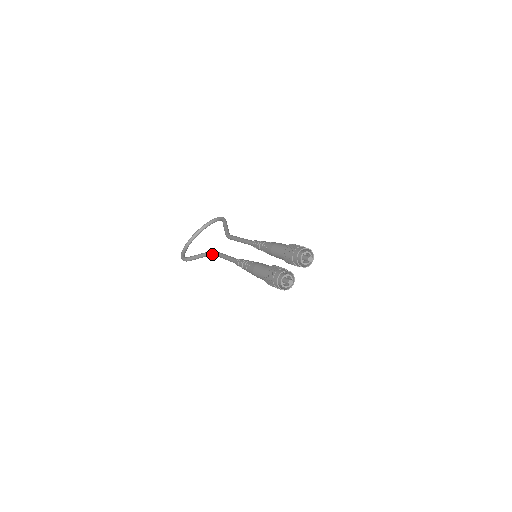
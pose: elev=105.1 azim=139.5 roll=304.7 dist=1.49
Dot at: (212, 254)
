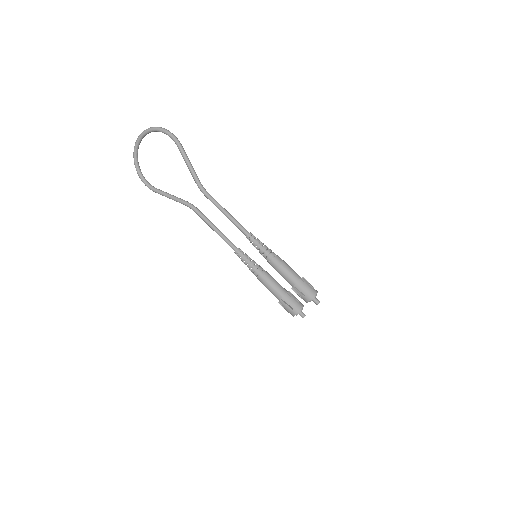
Dot at: (192, 209)
